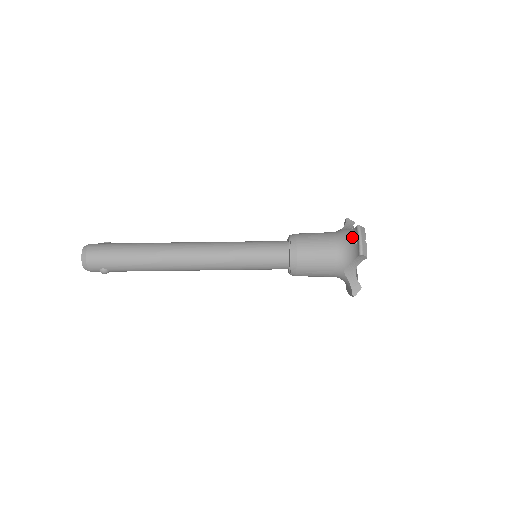
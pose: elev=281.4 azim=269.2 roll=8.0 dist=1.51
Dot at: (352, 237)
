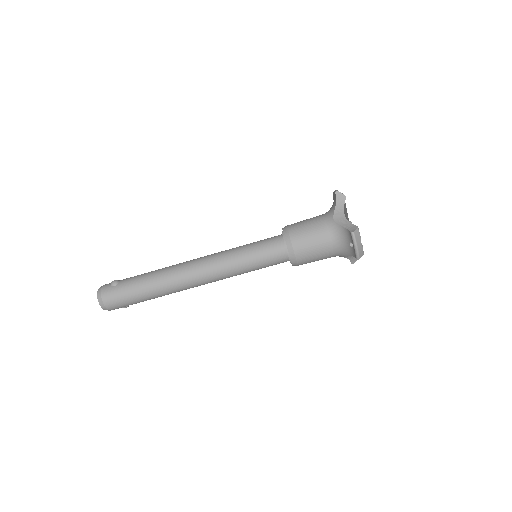
Dot at: (347, 238)
